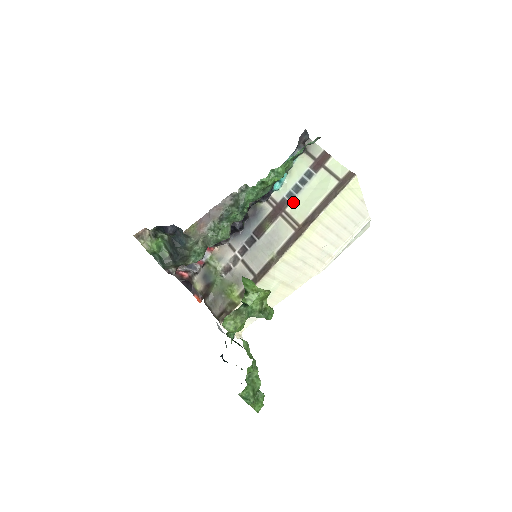
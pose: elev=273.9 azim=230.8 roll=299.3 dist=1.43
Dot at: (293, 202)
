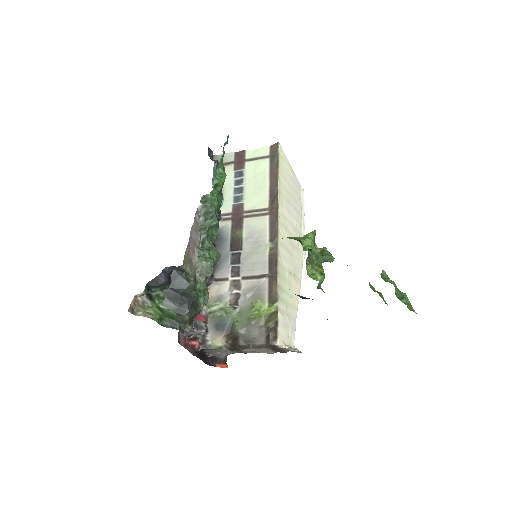
Dot at: (245, 200)
